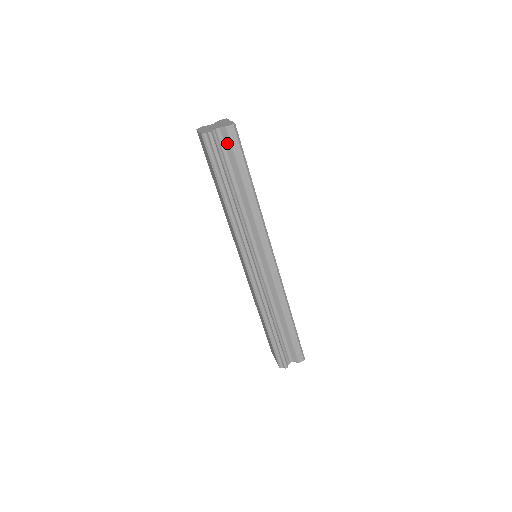
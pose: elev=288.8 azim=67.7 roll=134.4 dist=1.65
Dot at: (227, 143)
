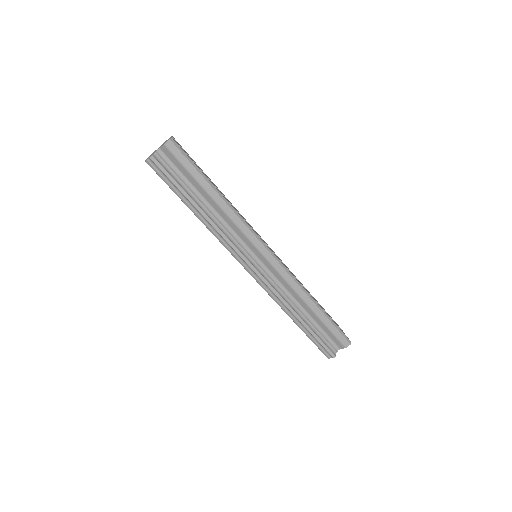
Dot at: (173, 160)
